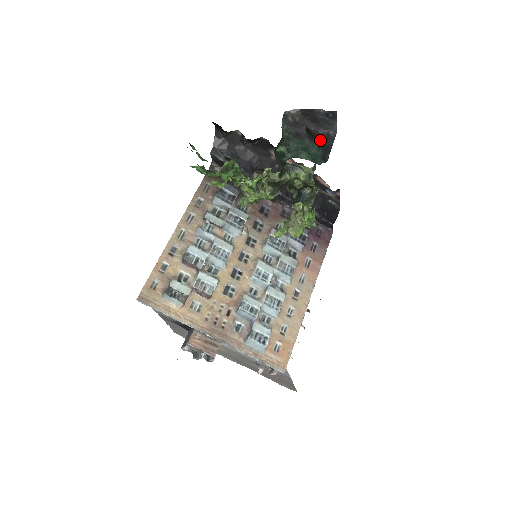
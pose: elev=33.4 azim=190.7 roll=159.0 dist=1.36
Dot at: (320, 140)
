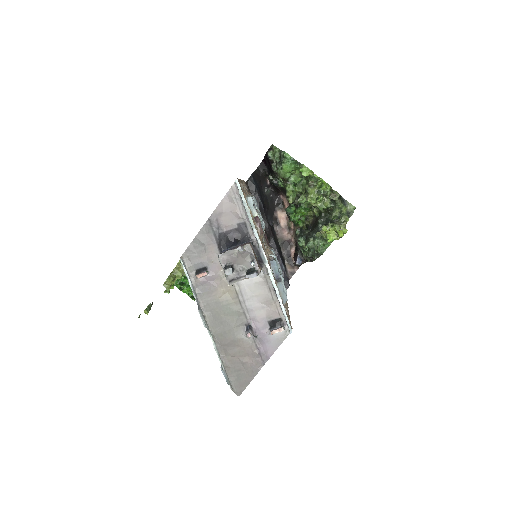
Dot at: occluded
